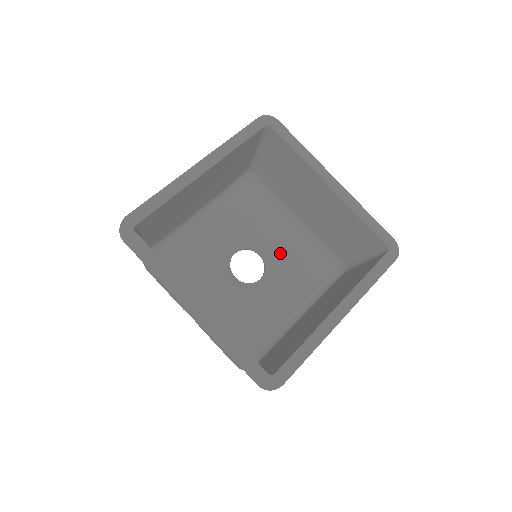
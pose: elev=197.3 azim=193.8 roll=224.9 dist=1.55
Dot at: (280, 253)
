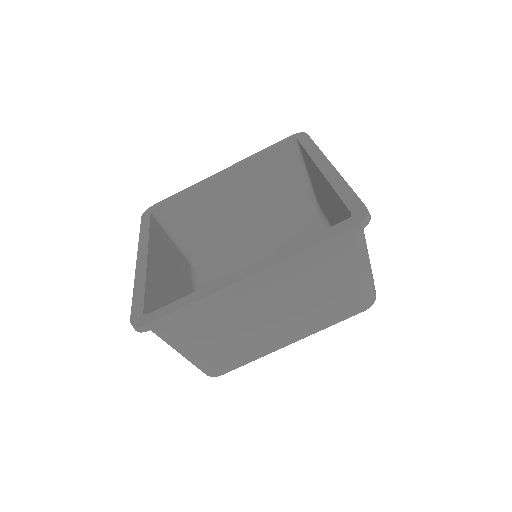
Dot at: occluded
